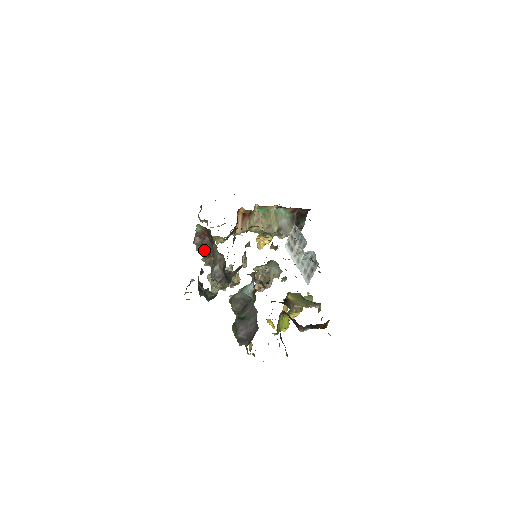
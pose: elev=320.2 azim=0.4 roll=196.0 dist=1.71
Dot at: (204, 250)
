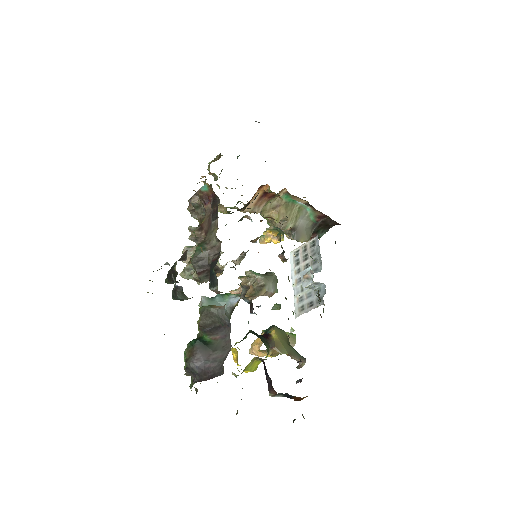
Dot at: (197, 216)
